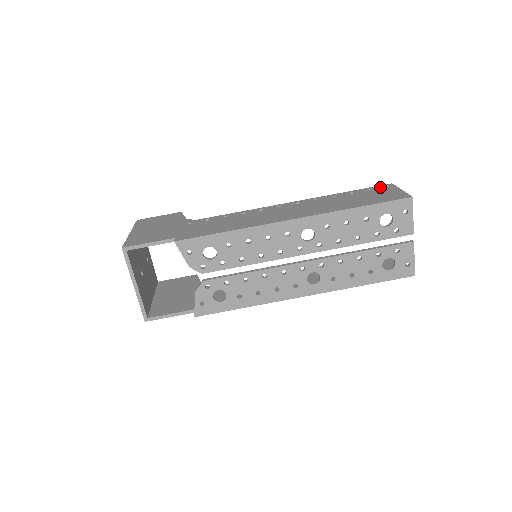
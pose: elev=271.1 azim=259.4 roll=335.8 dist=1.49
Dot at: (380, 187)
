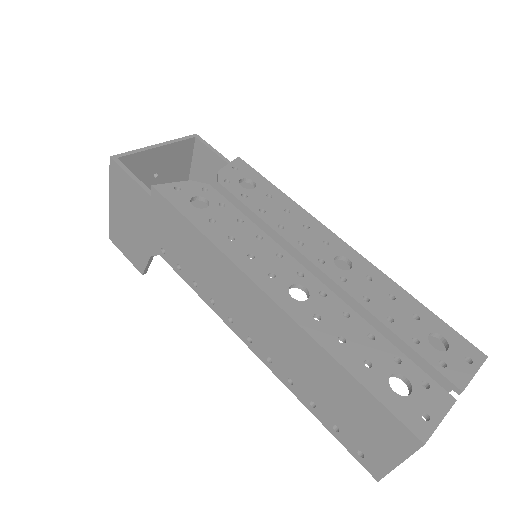
Dot at: occluded
